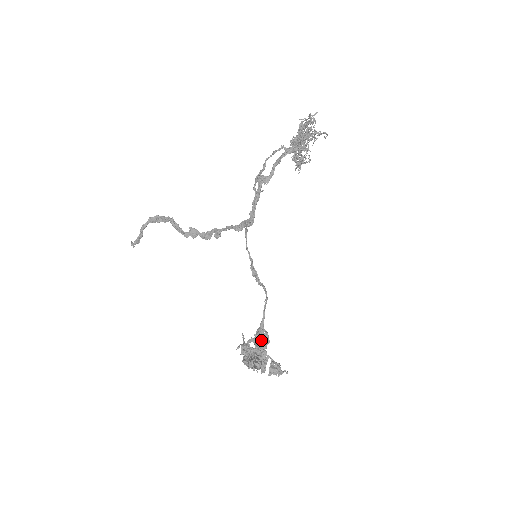
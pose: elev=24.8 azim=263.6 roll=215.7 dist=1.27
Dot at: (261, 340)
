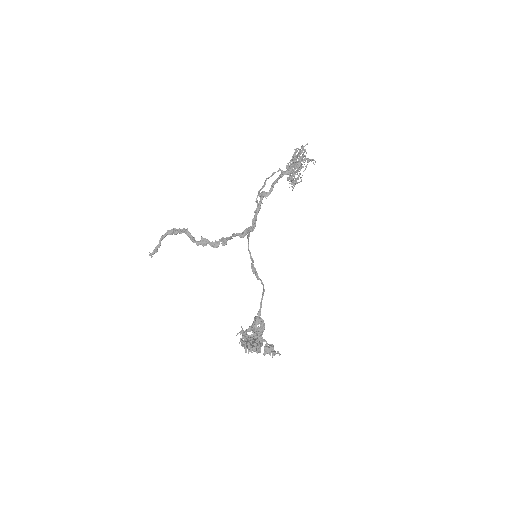
Dot at: (258, 328)
